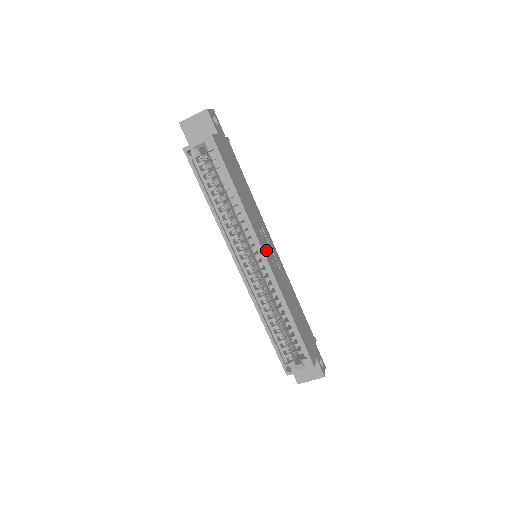
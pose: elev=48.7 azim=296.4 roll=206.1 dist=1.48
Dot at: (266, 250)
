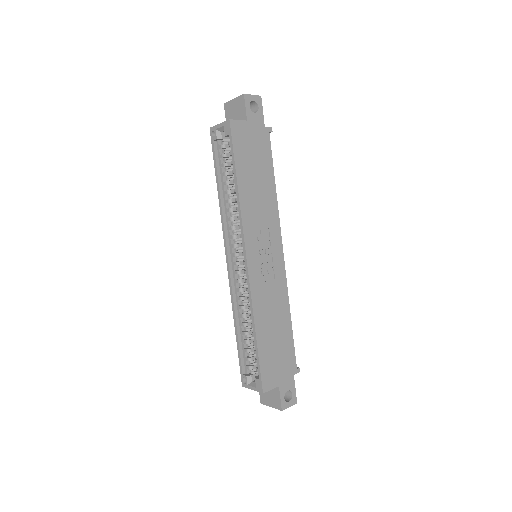
Dot at: (255, 252)
